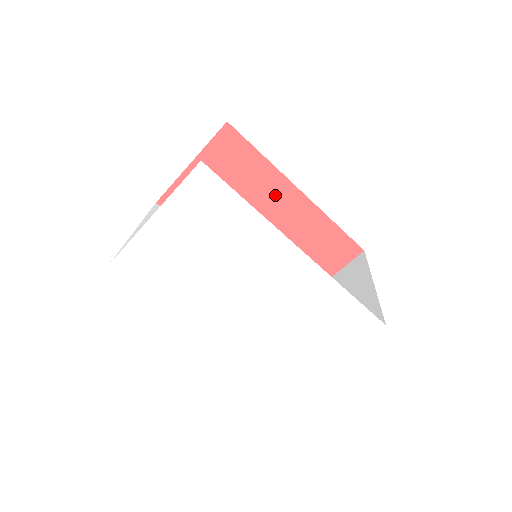
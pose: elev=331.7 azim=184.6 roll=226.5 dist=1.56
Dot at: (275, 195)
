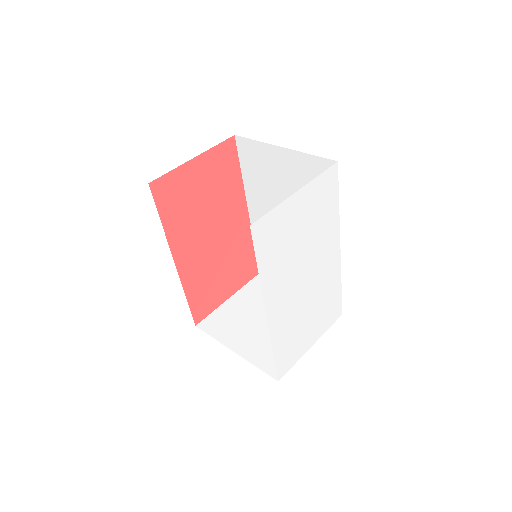
Dot at: (234, 211)
